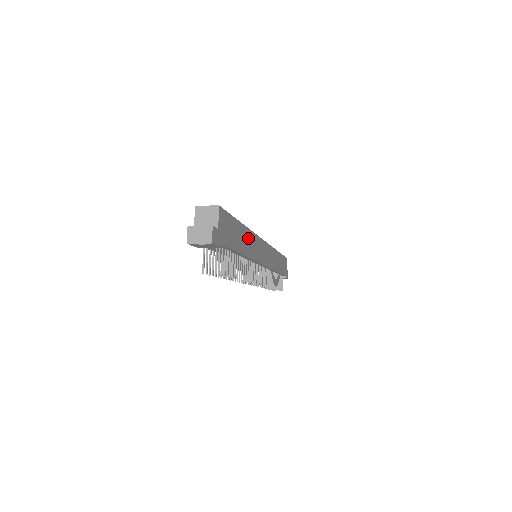
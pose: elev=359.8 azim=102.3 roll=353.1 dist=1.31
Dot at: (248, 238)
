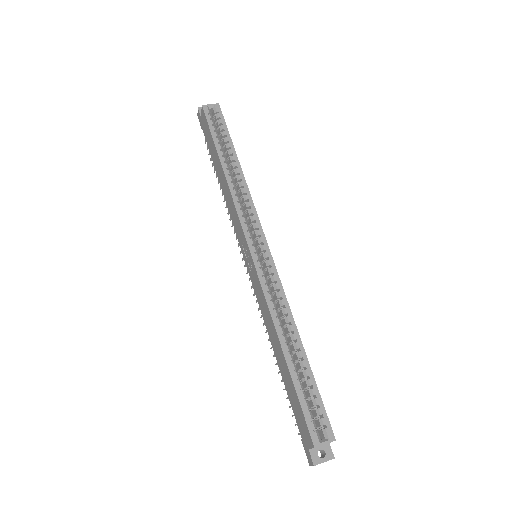
Dot at: occluded
